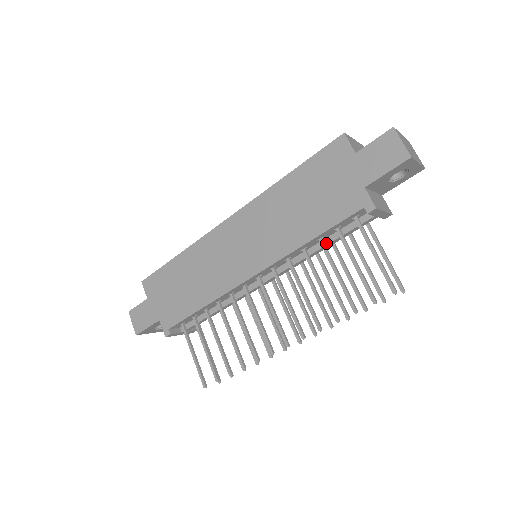
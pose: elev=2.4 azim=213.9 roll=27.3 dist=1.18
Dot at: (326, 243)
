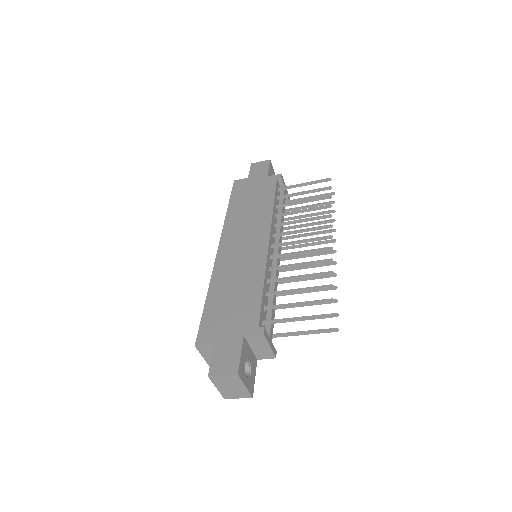
Dot at: (281, 210)
